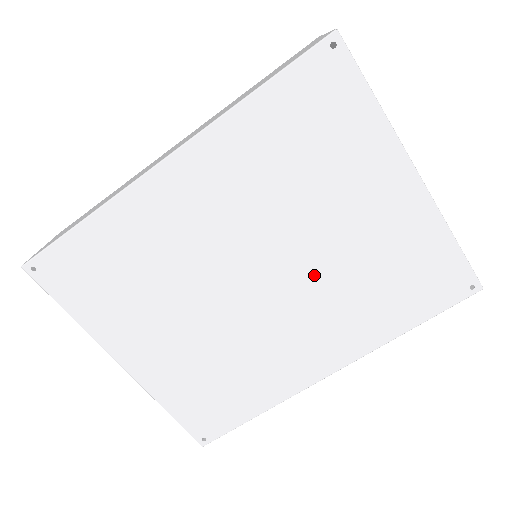
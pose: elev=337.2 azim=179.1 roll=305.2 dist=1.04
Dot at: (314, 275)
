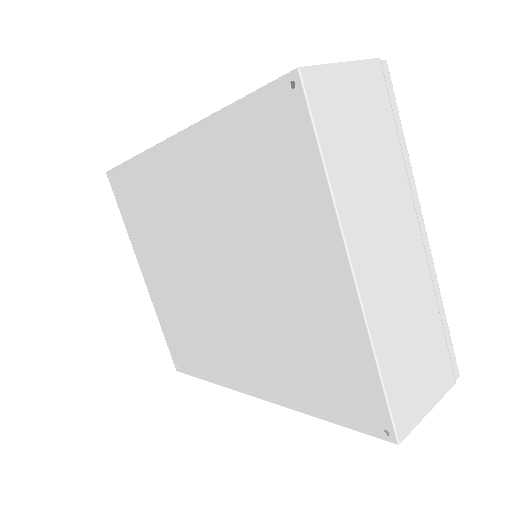
Dot at: (252, 303)
